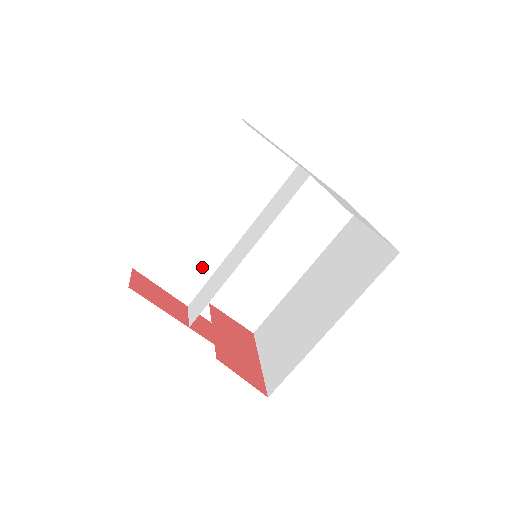
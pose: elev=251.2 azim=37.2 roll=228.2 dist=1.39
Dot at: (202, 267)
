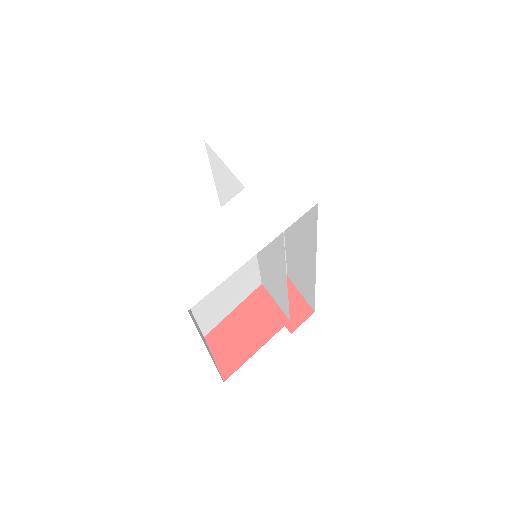
Dot at: occluded
